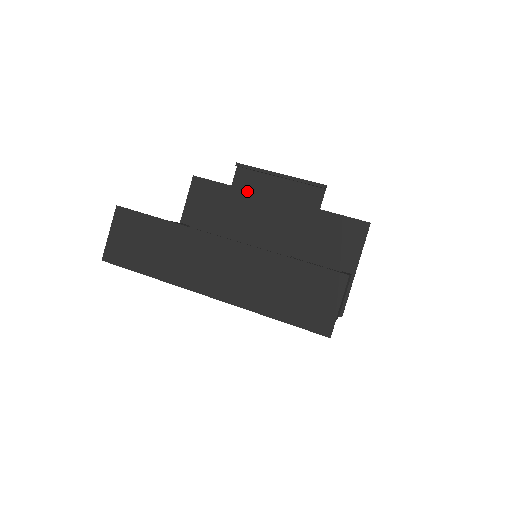
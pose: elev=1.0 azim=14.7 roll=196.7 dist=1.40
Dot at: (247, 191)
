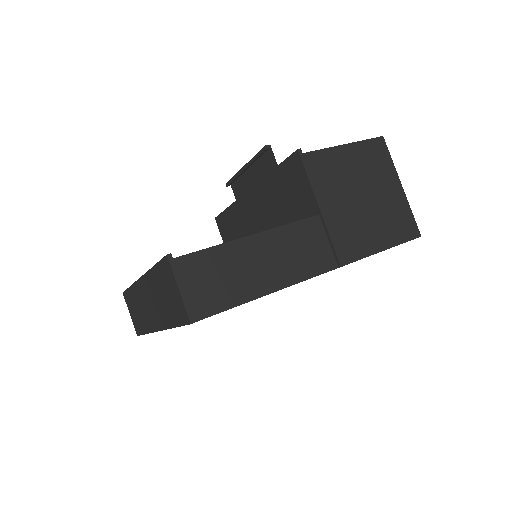
Dot at: (235, 202)
